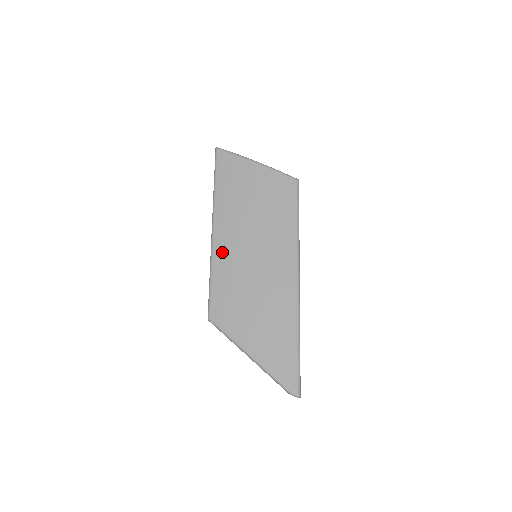
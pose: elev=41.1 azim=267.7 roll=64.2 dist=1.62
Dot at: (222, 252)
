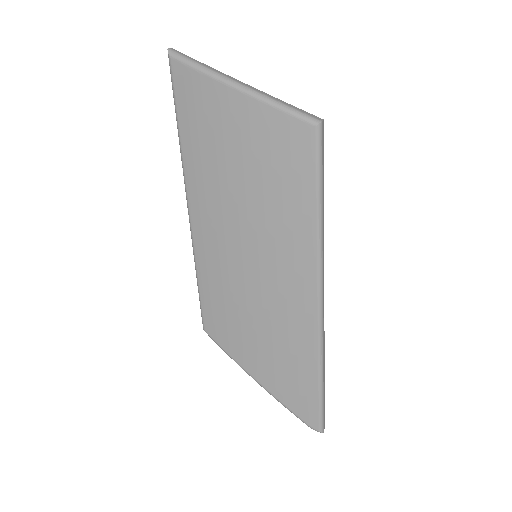
Dot at: (206, 249)
